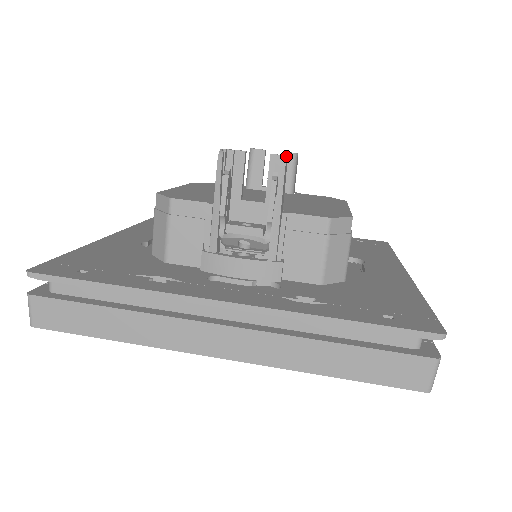
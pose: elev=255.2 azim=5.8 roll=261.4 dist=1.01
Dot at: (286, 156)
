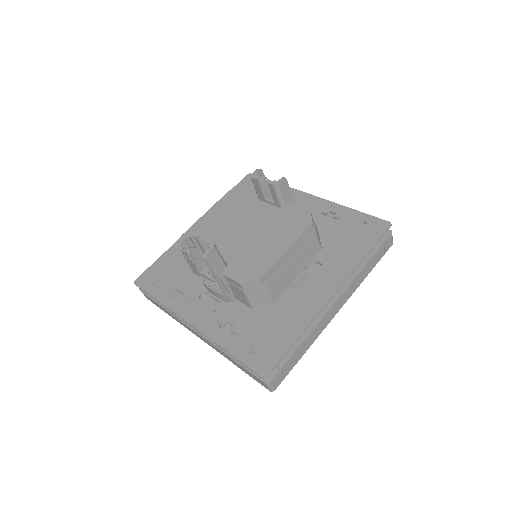
Dot at: (207, 252)
